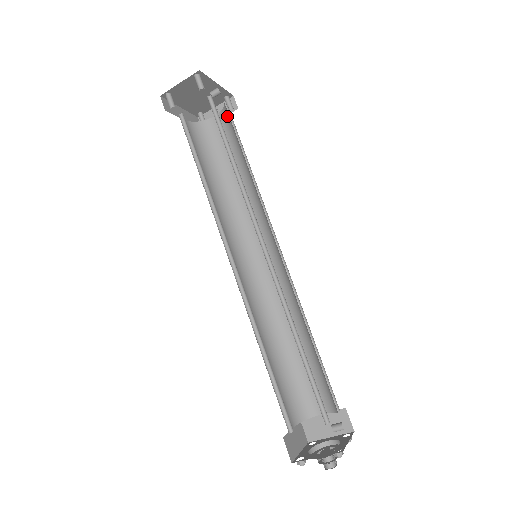
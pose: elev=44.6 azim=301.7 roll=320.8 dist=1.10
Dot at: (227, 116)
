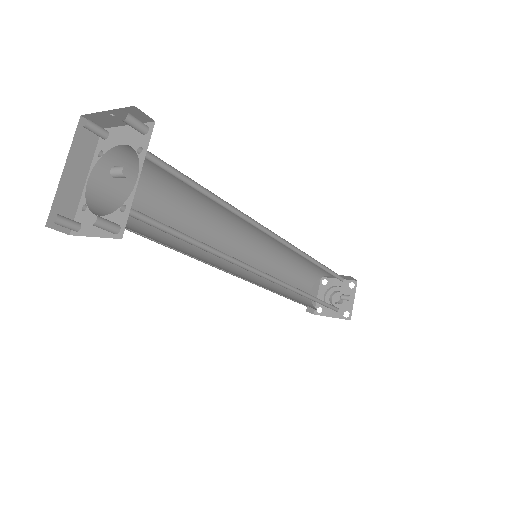
Dot at: occluded
